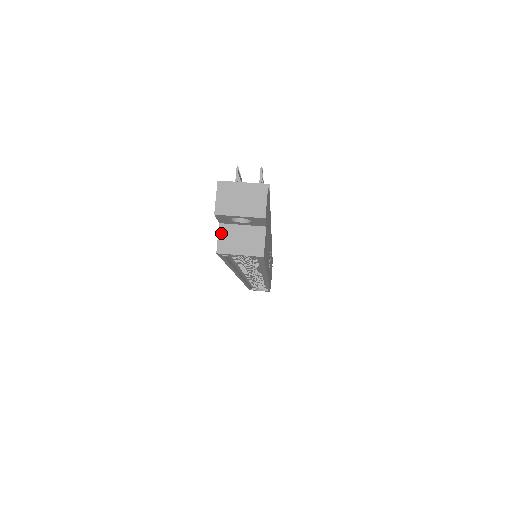
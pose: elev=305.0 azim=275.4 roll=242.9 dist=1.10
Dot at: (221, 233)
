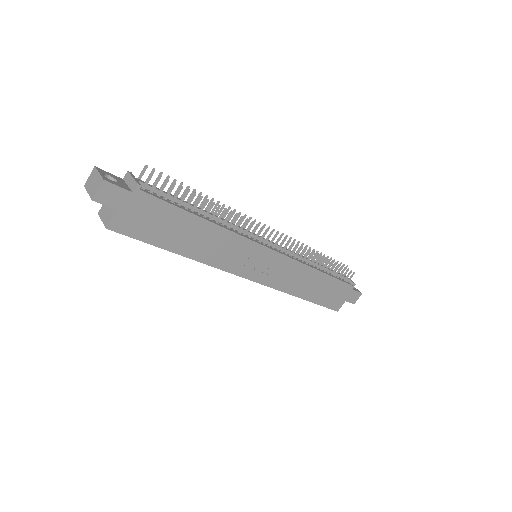
Dot at: occluded
